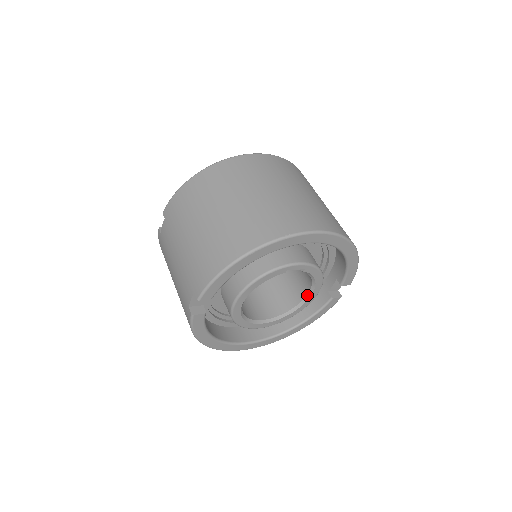
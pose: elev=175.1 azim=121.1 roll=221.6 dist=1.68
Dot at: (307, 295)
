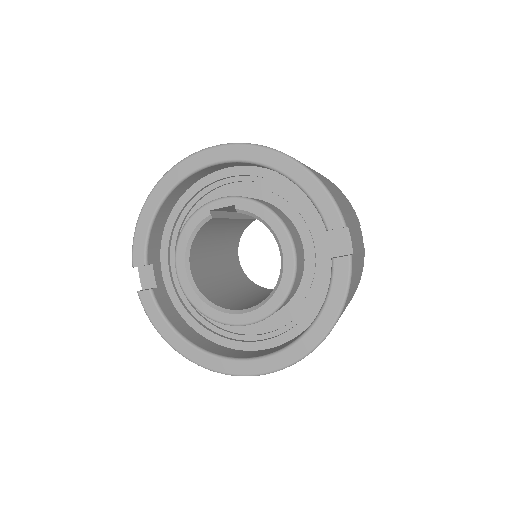
Dot at: (281, 257)
